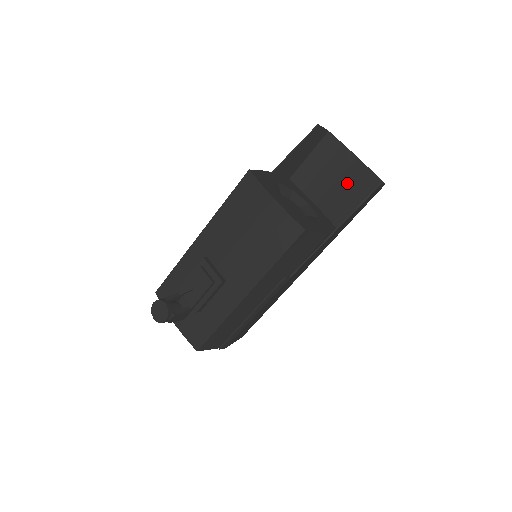
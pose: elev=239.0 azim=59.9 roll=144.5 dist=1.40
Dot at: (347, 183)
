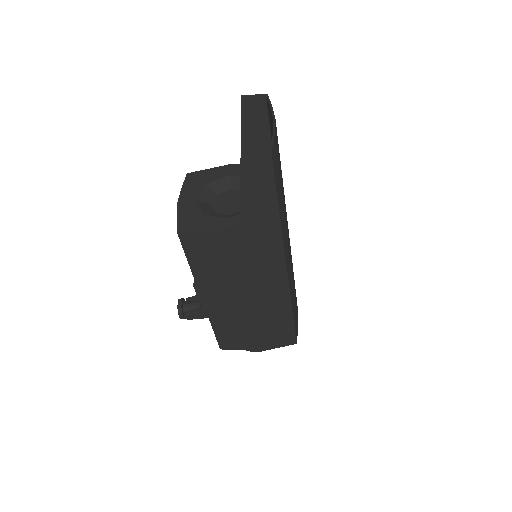
Dot at: occluded
